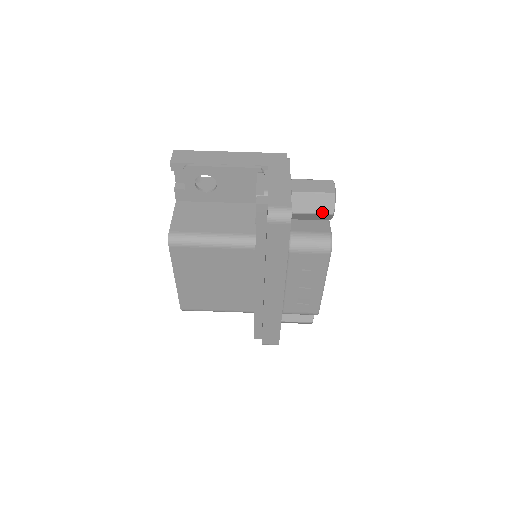
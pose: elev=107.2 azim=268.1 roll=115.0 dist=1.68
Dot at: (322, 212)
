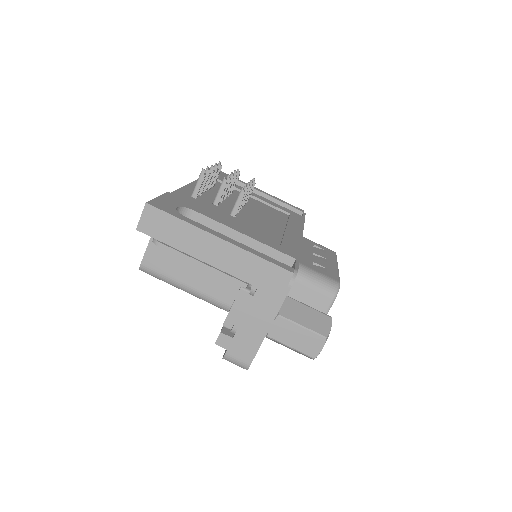
Dot at: (297, 352)
